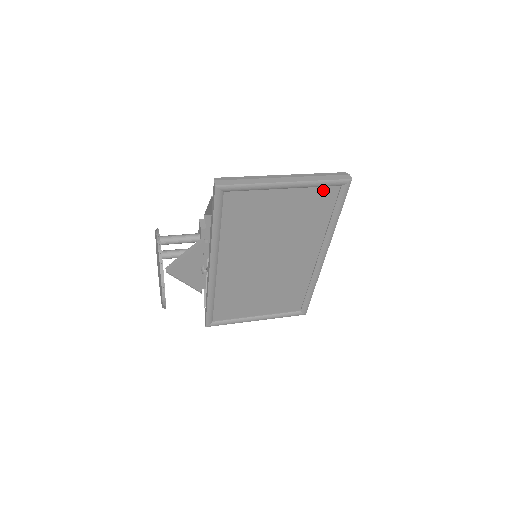
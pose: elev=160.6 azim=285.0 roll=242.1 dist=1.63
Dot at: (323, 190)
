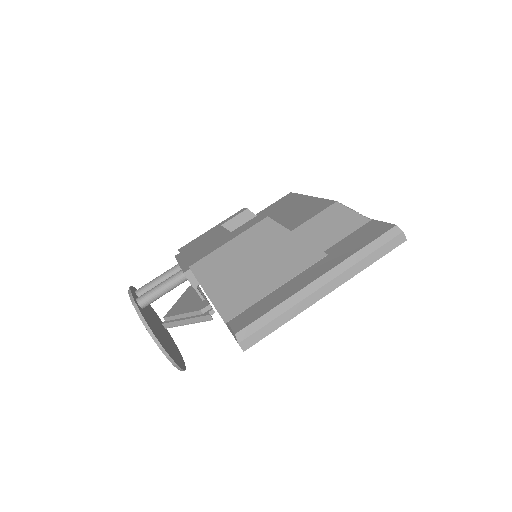
Dot at: occluded
